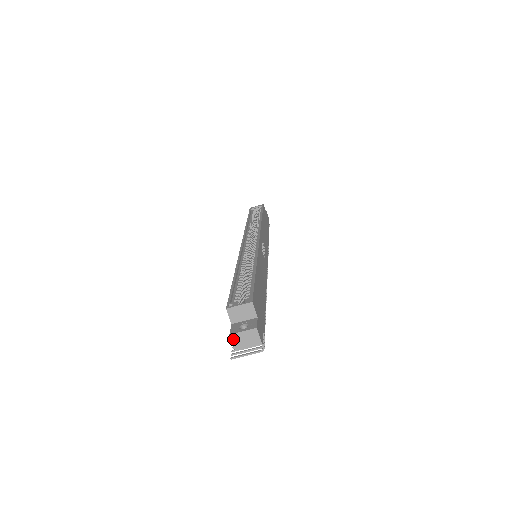
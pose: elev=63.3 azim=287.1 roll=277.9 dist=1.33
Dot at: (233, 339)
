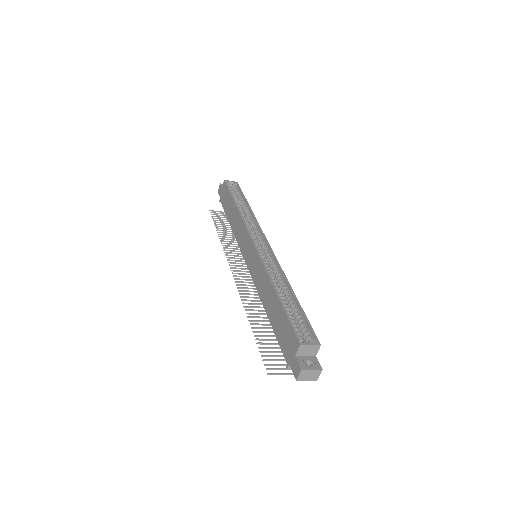
Dot at: (301, 373)
